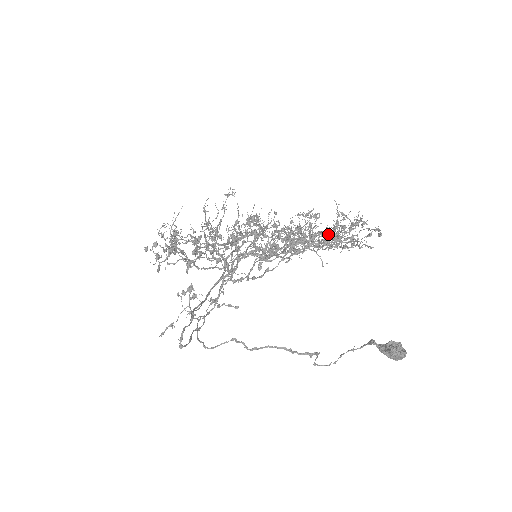
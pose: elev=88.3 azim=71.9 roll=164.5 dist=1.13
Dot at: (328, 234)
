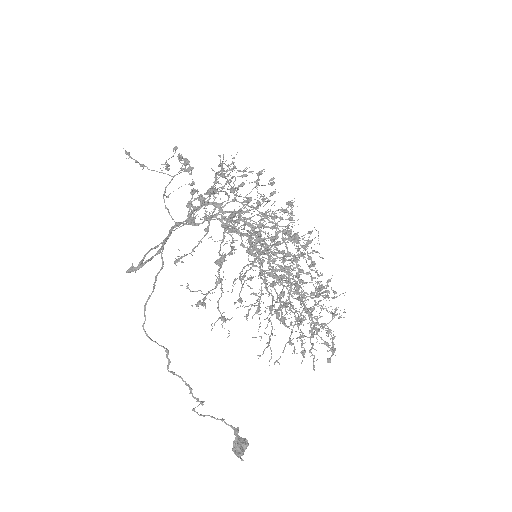
Dot at: occluded
